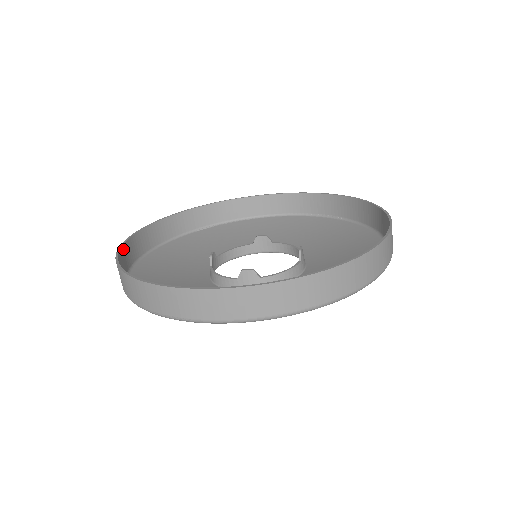
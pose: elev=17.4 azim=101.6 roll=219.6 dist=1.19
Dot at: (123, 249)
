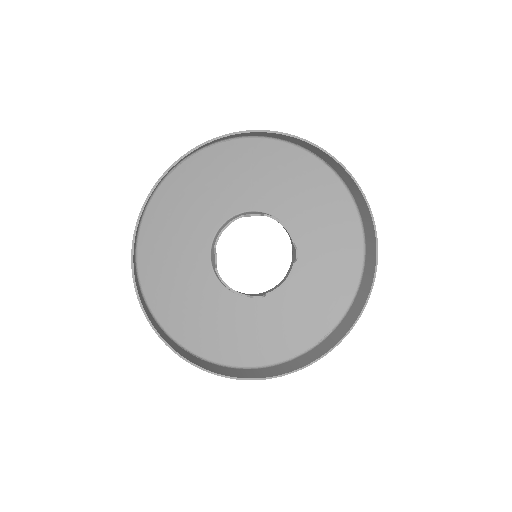
Dot at: (138, 291)
